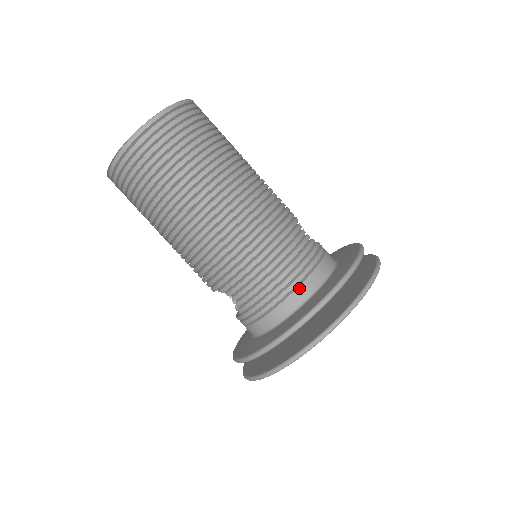
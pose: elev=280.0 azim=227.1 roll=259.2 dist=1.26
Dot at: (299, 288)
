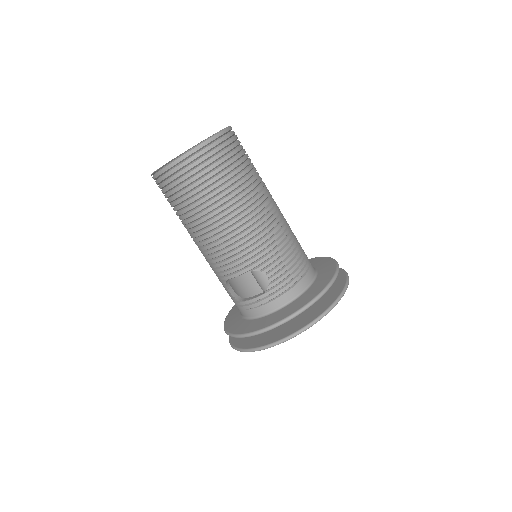
Dot at: (310, 270)
